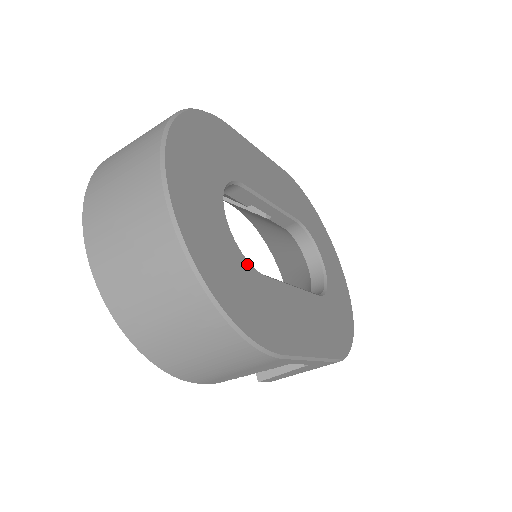
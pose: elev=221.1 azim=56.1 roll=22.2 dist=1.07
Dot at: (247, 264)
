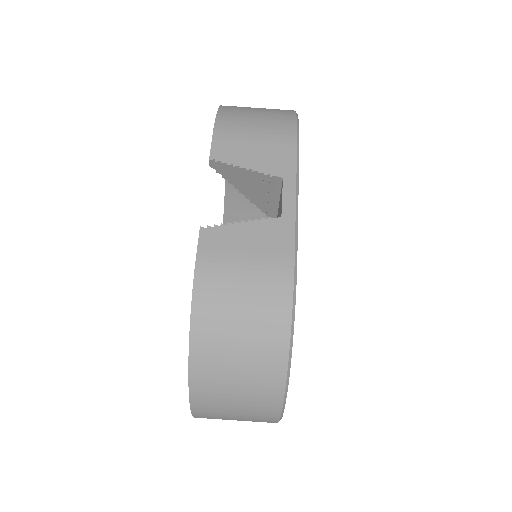
Dot at: occluded
